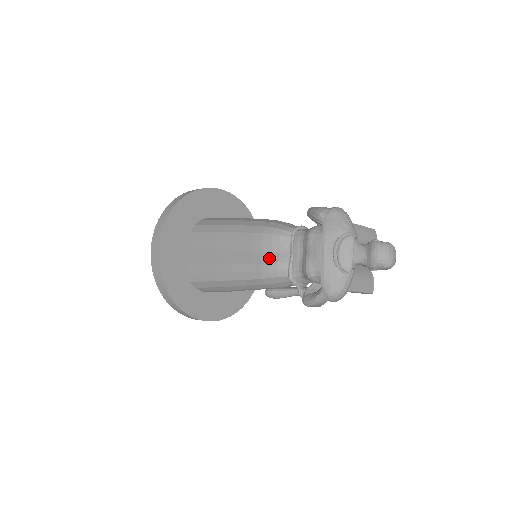
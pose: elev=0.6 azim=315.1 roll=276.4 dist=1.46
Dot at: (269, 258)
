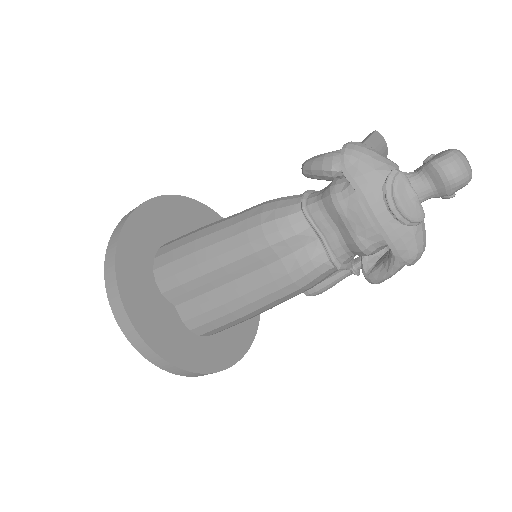
Dot at: (295, 261)
